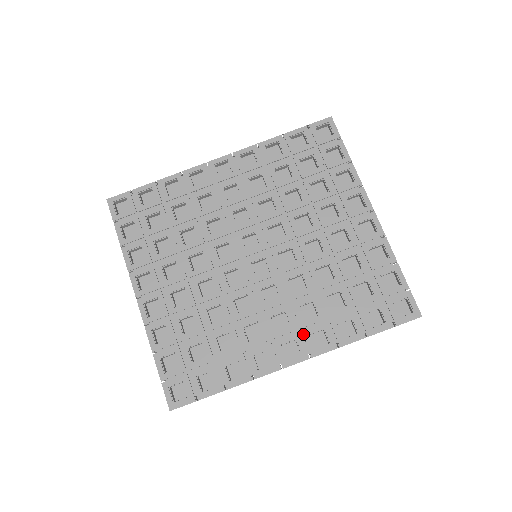
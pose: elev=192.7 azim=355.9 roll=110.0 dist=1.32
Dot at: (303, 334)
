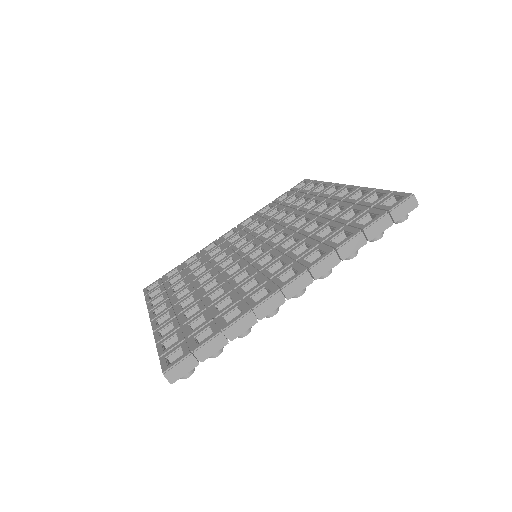
Dot at: (298, 261)
